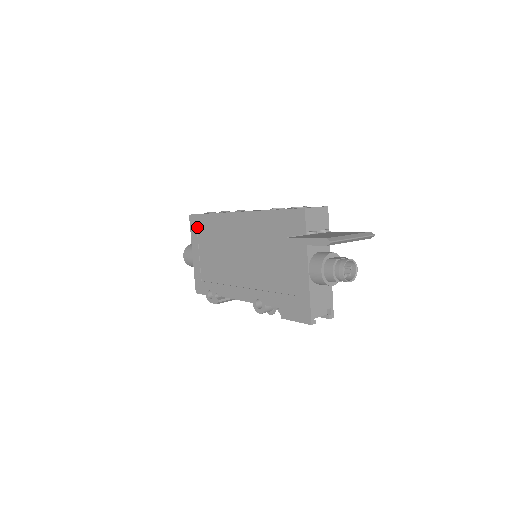
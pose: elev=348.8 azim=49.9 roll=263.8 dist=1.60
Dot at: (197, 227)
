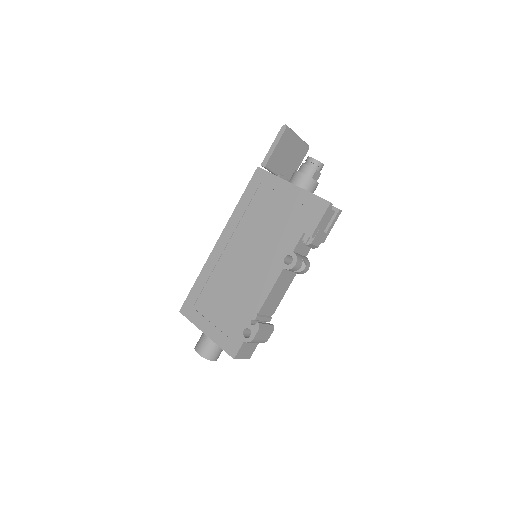
Dot at: (193, 307)
